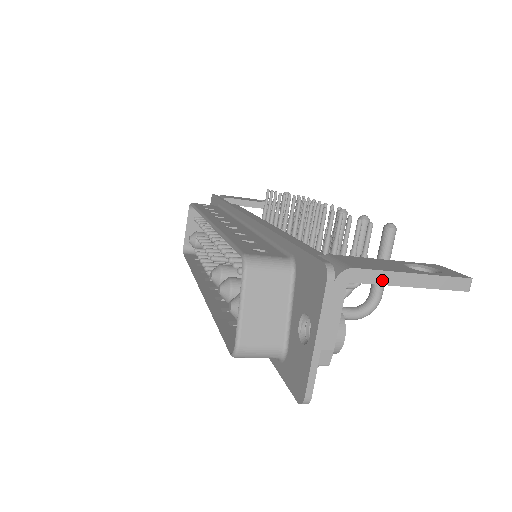
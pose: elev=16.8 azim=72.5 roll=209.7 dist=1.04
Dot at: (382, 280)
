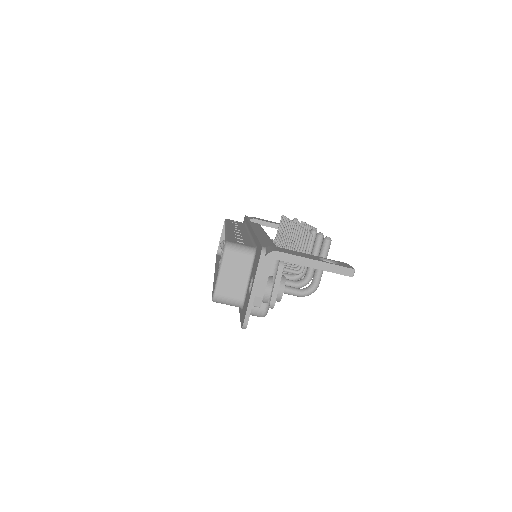
Dot at: (295, 261)
